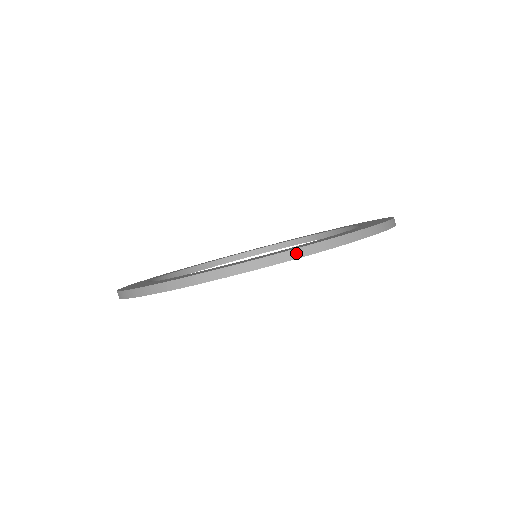
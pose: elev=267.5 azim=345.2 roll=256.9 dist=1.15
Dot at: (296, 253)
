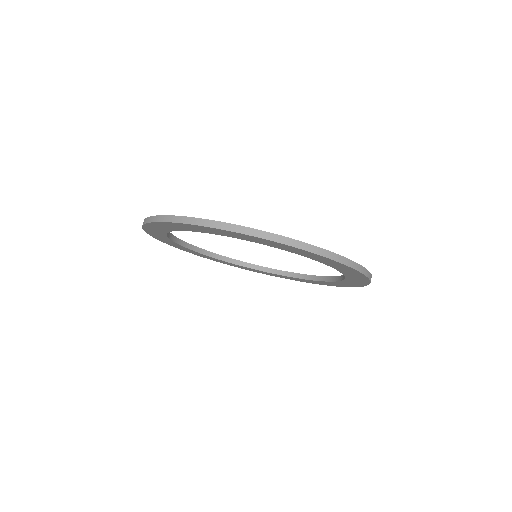
Dot at: (313, 248)
